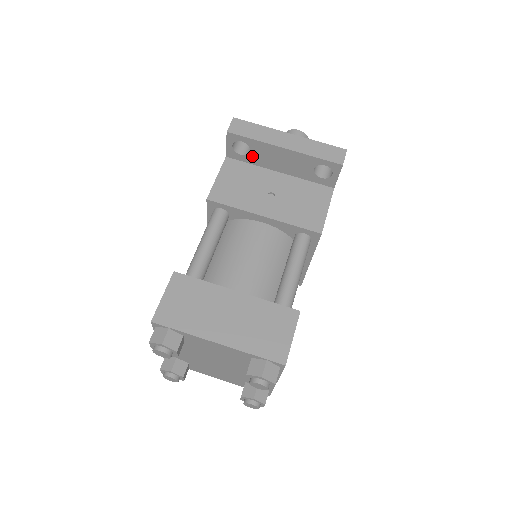
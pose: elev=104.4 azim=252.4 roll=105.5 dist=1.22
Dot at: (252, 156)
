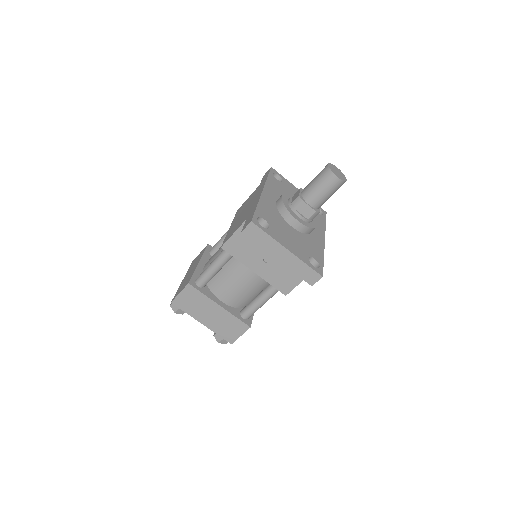
Dot at: occluded
